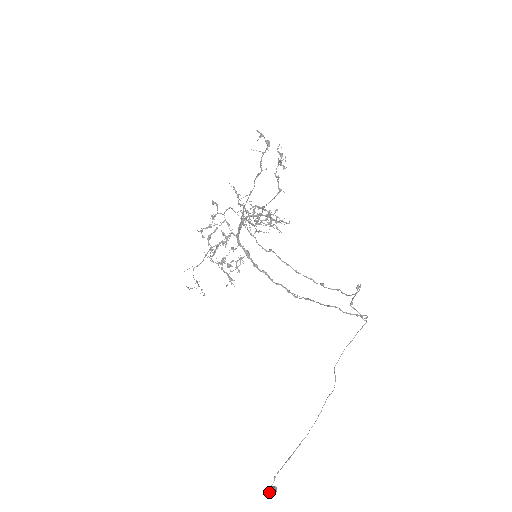
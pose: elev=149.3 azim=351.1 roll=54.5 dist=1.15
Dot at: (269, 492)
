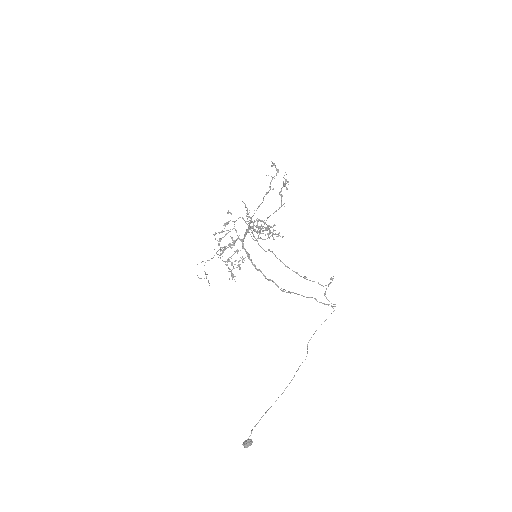
Dot at: (246, 443)
